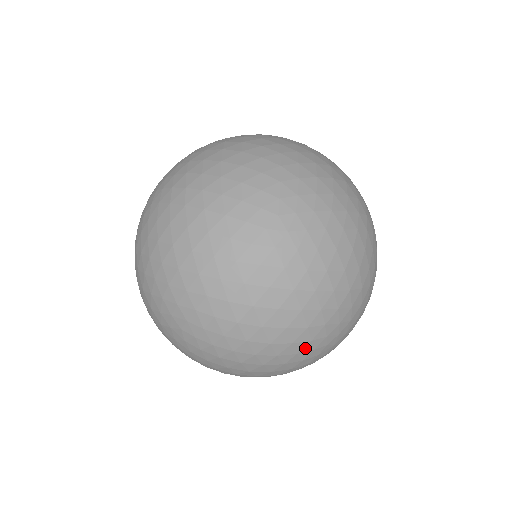
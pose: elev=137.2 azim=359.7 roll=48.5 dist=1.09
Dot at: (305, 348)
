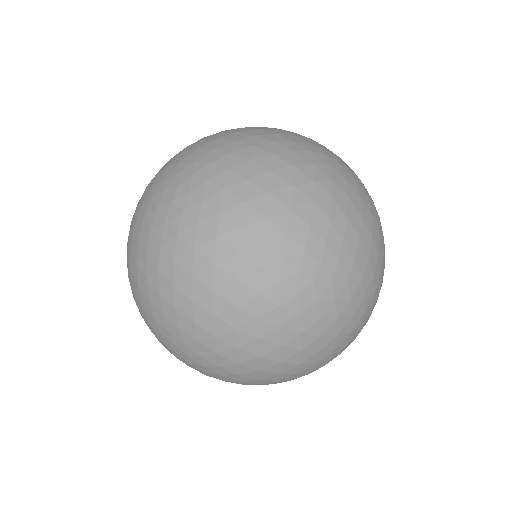
Dot at: occluded
